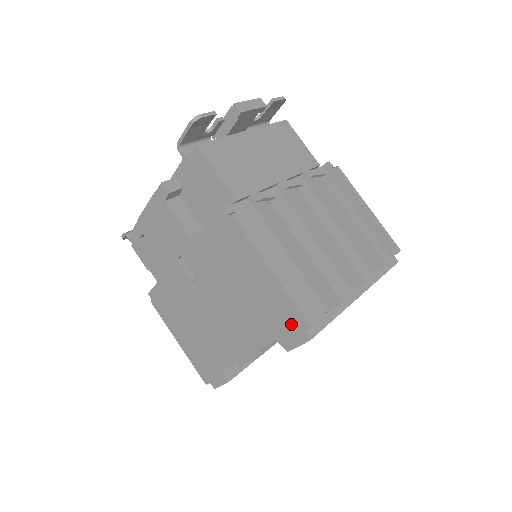
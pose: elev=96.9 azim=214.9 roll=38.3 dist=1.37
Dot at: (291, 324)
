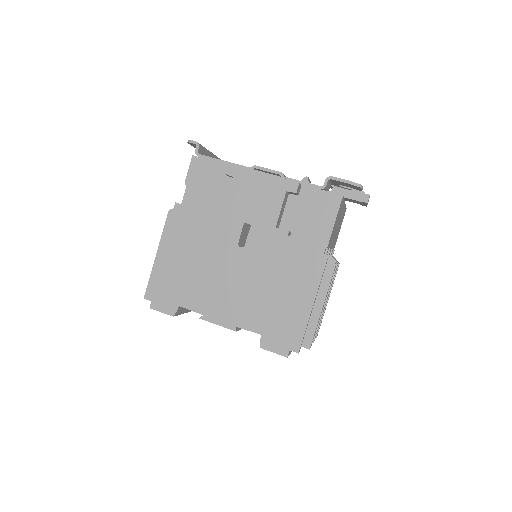
Dot at: (286, 339)
